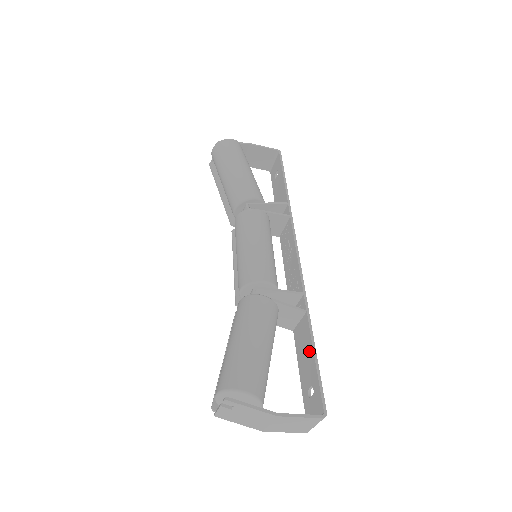
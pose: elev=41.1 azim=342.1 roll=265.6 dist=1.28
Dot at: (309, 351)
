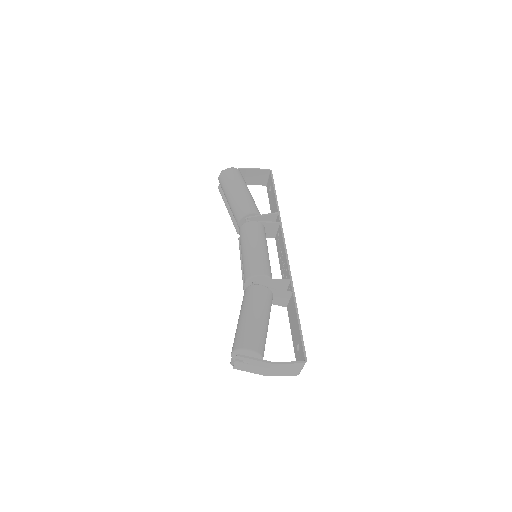
Dot at: (295, 320)
